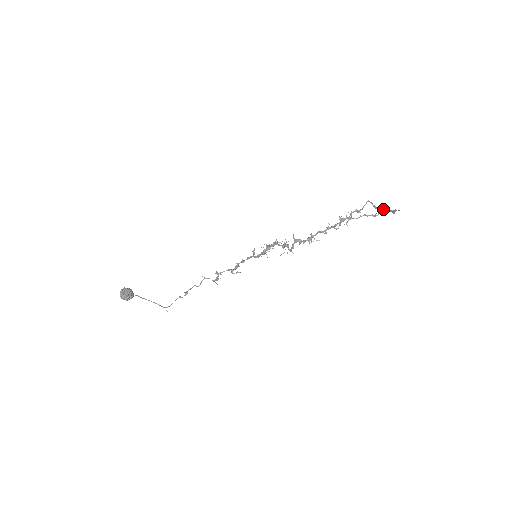
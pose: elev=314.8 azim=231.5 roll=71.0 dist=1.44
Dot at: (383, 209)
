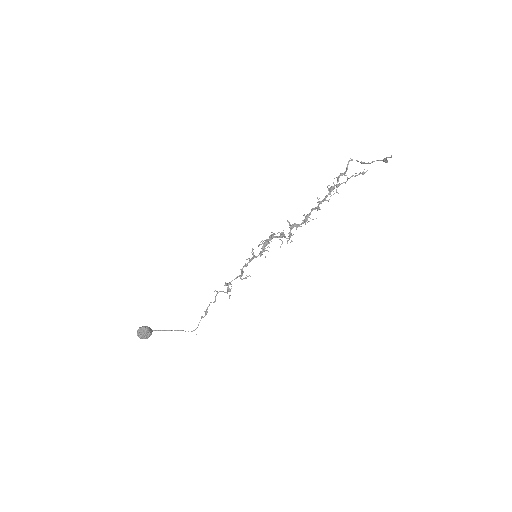
Dot at: (372, 162)
